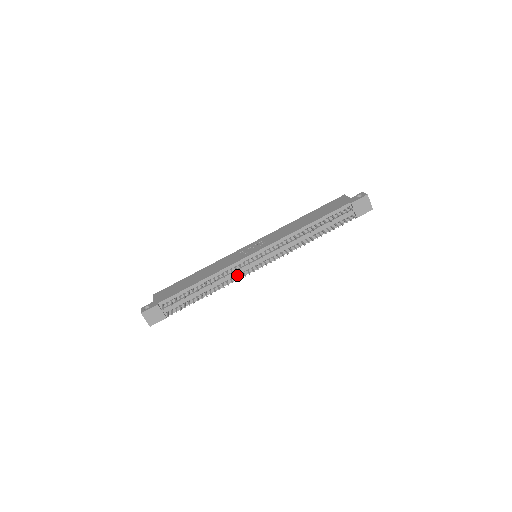
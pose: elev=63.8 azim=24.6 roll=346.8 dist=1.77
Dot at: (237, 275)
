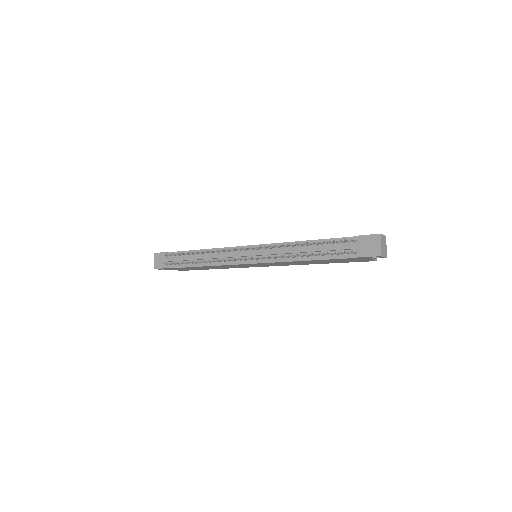
Dot at: (228, 260)
